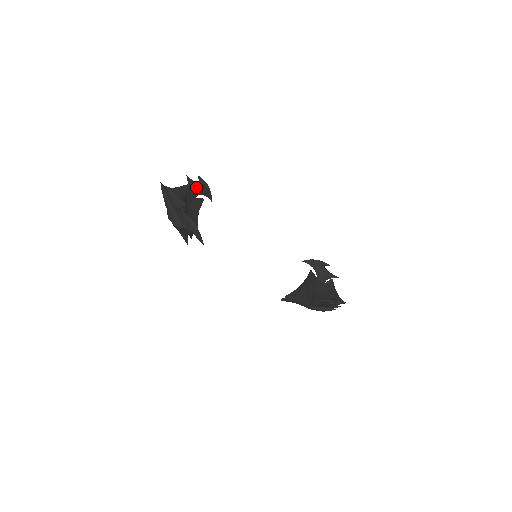
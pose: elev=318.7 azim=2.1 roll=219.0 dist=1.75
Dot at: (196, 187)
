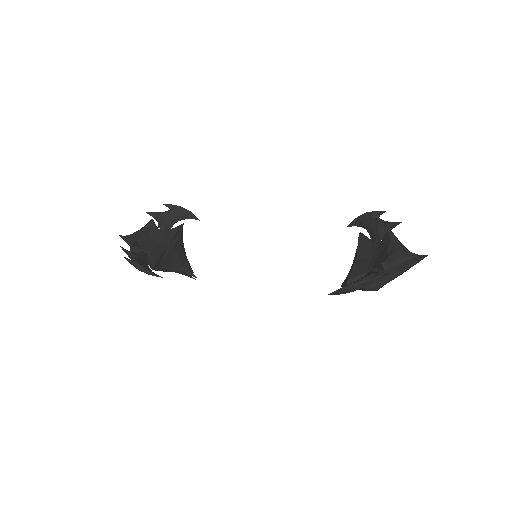
Dot at: (165, 217)
